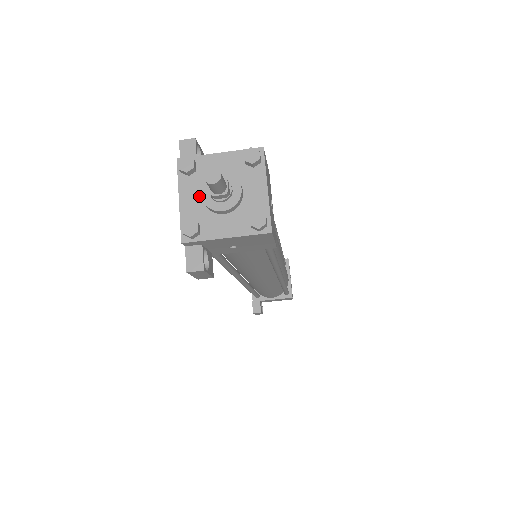
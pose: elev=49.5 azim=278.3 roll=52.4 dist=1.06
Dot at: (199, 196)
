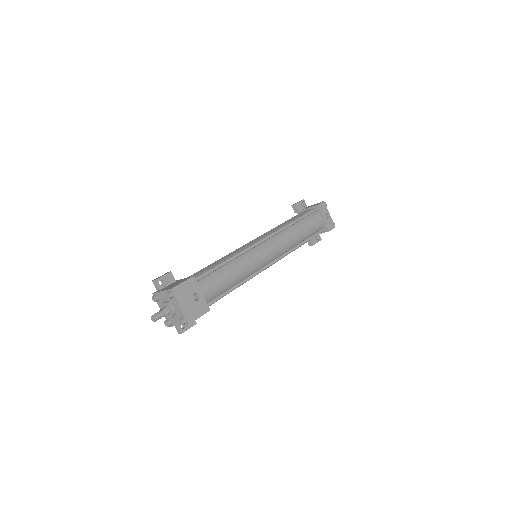
Dot at: occluded
